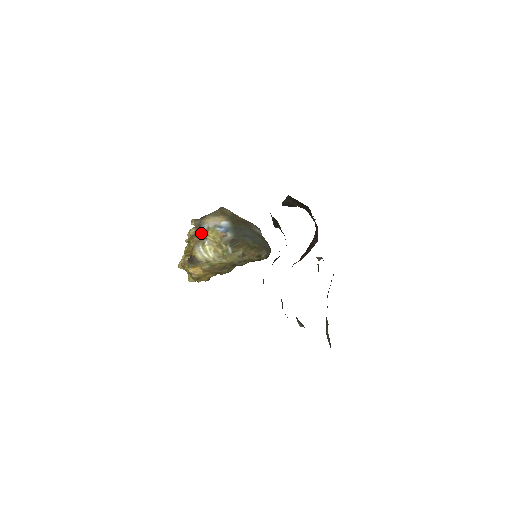
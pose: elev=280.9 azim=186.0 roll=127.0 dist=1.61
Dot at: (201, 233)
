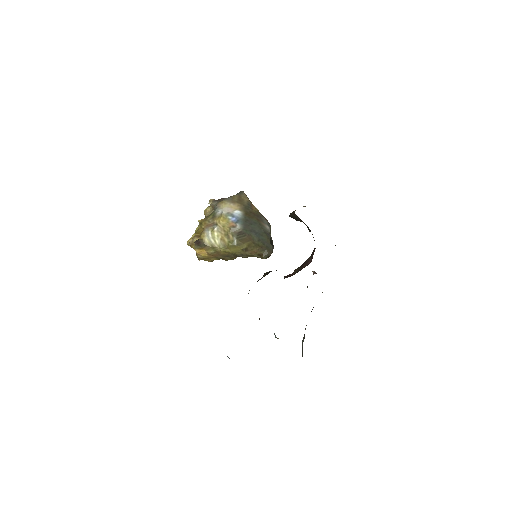
Dot at: (213, 218)
